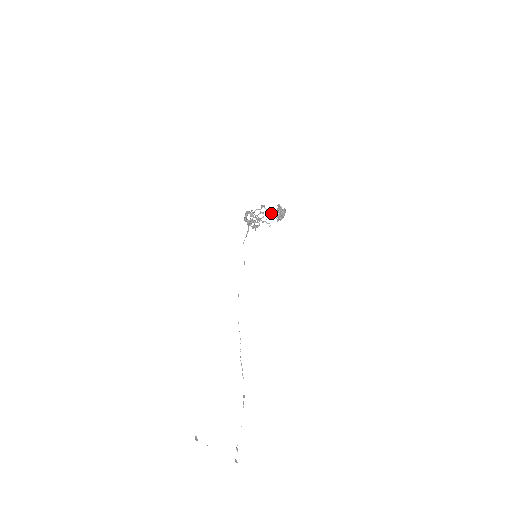
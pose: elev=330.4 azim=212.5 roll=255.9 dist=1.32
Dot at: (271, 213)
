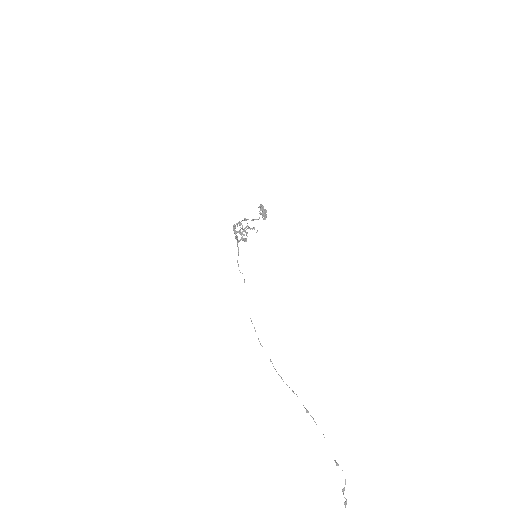
Dot at: (255, 219)
